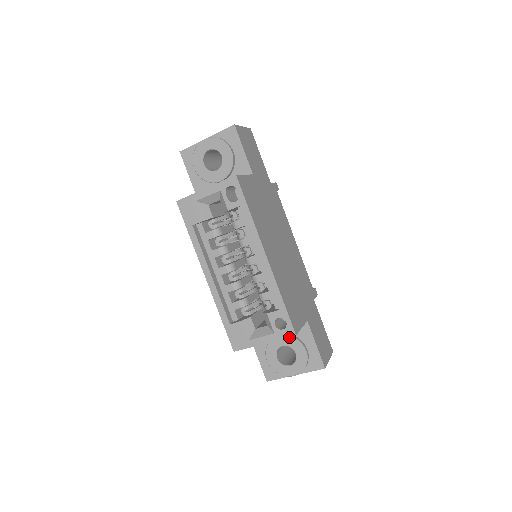
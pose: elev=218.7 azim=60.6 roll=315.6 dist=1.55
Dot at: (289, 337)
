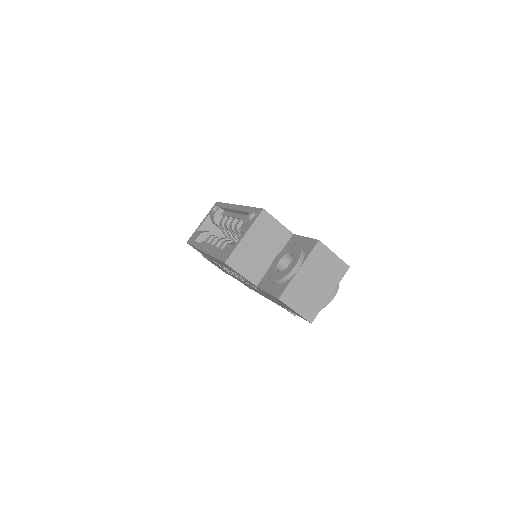
Dot at: (282, 251)
